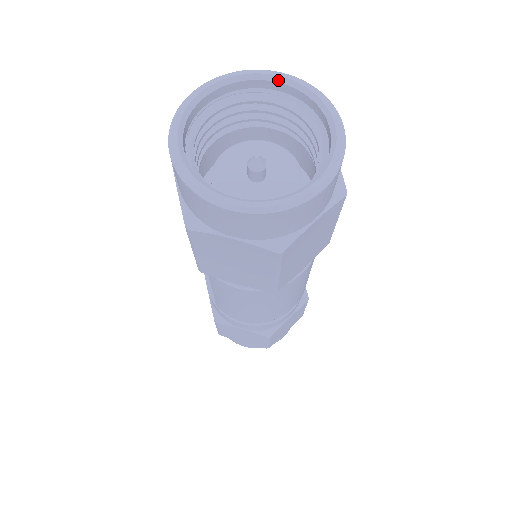
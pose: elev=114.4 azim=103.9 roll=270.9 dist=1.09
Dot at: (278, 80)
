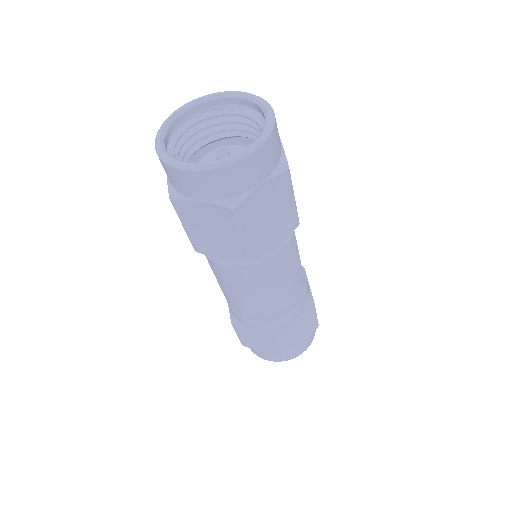
Dot at: (234, 96)
